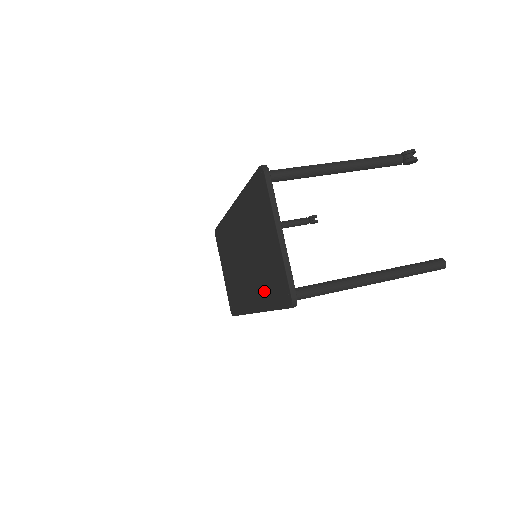
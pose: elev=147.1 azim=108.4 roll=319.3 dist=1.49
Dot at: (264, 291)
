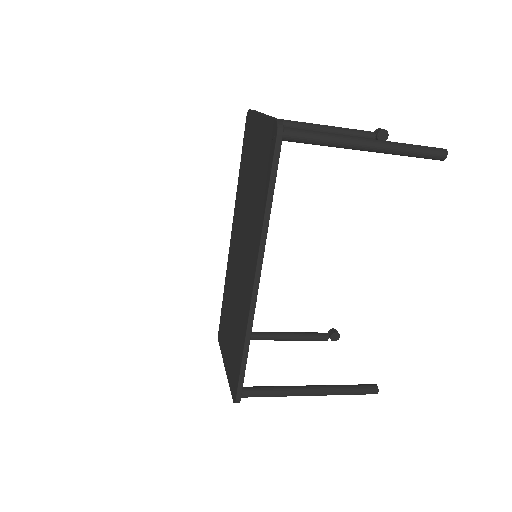
Dot at: (258, 210)
